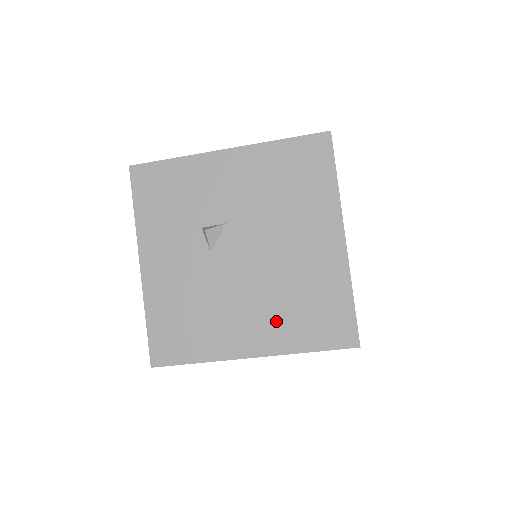
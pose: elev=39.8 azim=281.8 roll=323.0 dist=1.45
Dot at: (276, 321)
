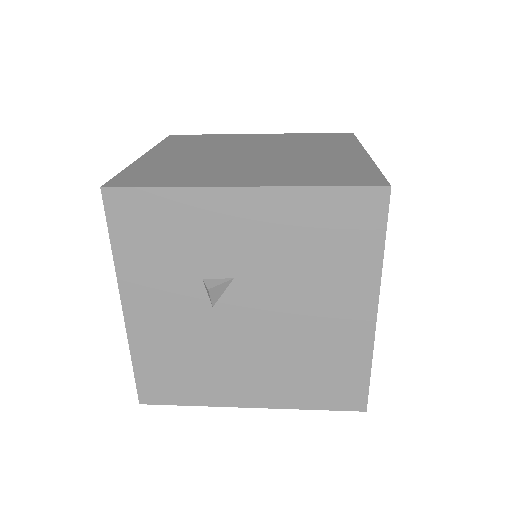
Dot at: (282, 381)
